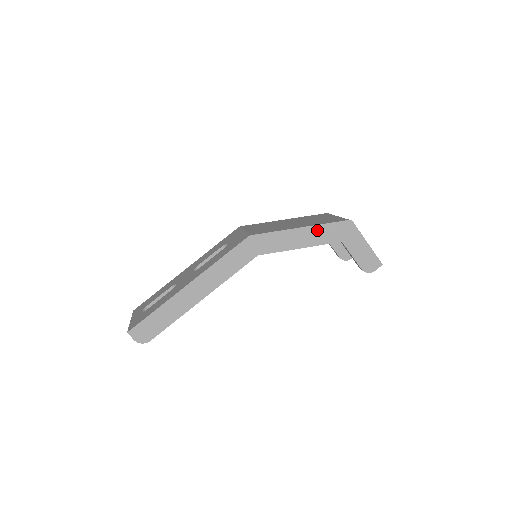
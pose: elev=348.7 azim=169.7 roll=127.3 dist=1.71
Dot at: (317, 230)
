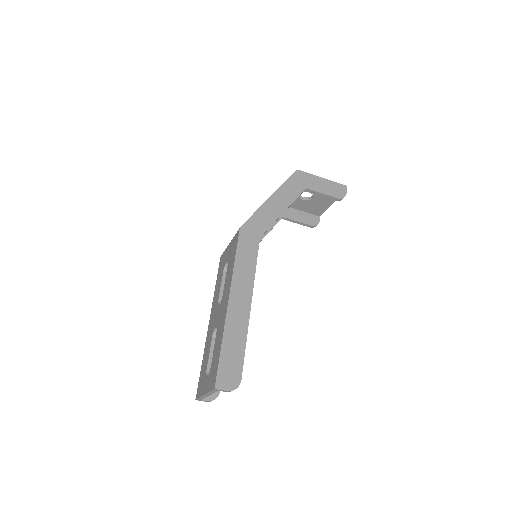
Dot at: (282, 191)
